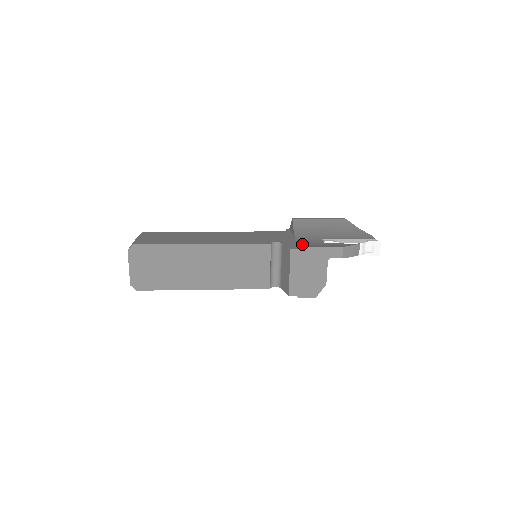
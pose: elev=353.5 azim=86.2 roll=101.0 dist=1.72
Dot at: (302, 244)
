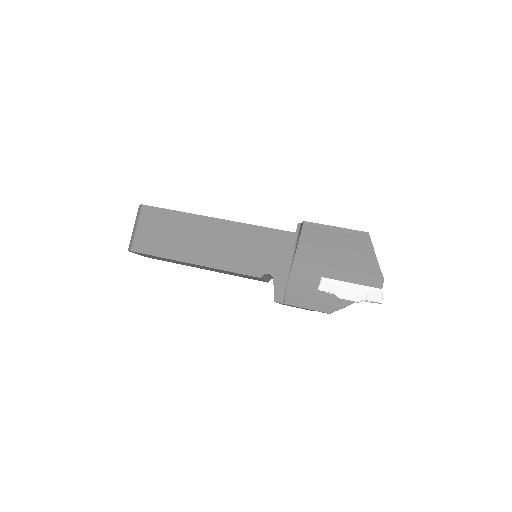
Dot at: (291, 291)
